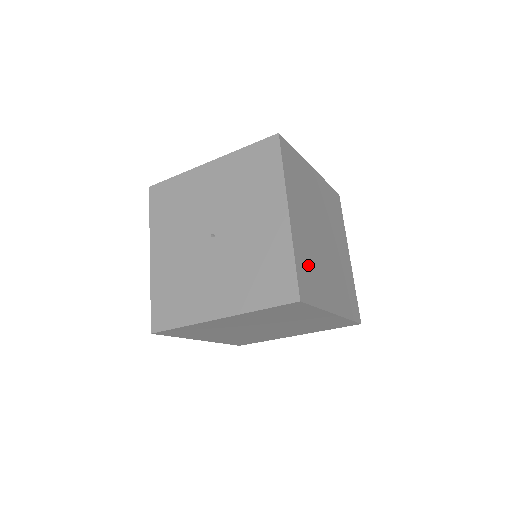
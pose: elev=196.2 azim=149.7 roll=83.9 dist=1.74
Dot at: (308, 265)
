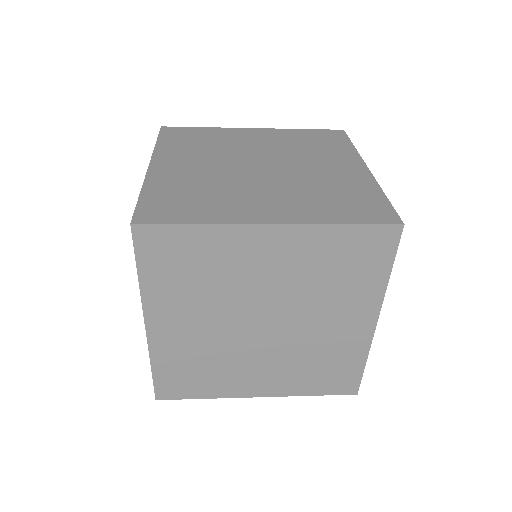
Dot at: (184, 194)
